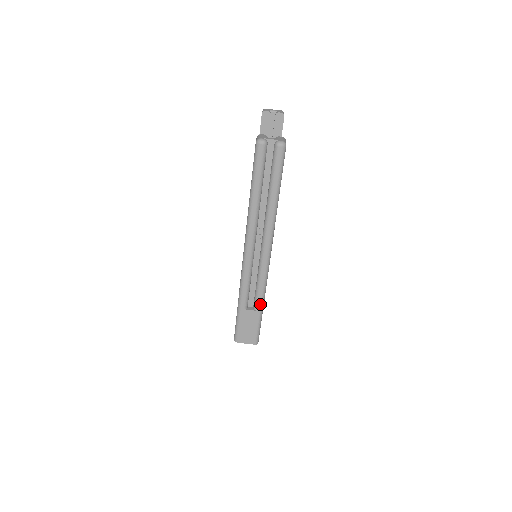
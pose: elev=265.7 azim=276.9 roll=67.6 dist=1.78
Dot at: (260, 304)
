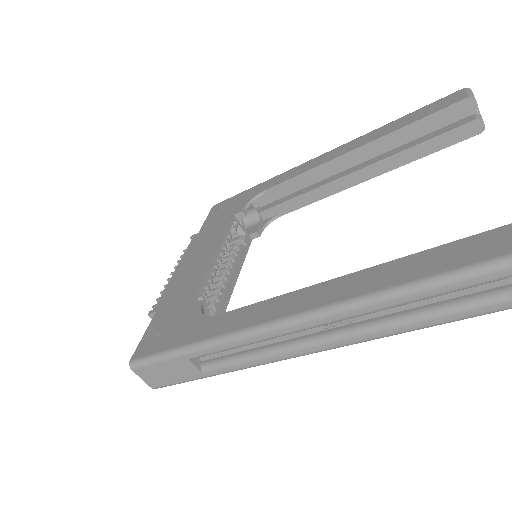
Dot at: (217, 373)
